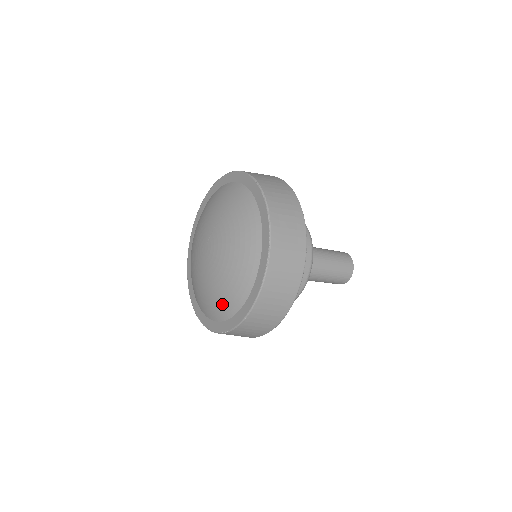
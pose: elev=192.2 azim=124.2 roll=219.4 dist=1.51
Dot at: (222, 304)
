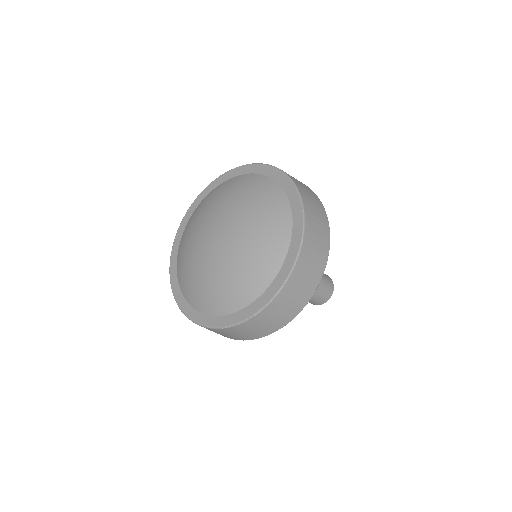
Dot at: (262, 265)
